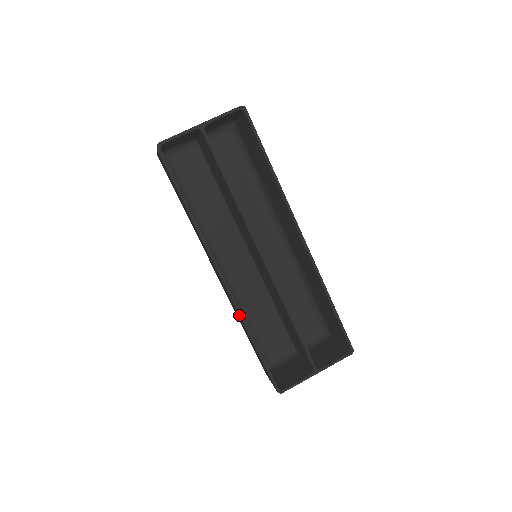
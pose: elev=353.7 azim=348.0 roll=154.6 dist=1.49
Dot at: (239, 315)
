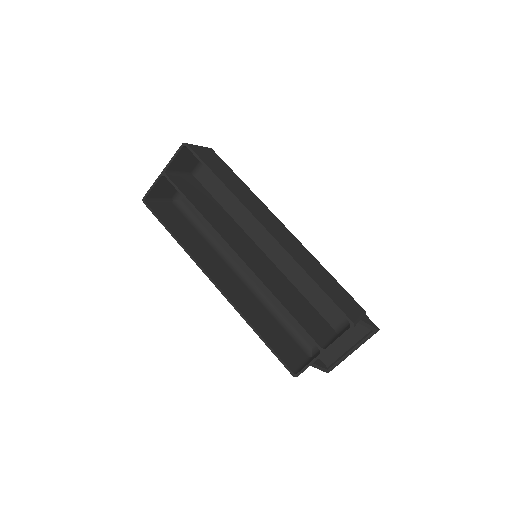
Dot at: (238, 312)
